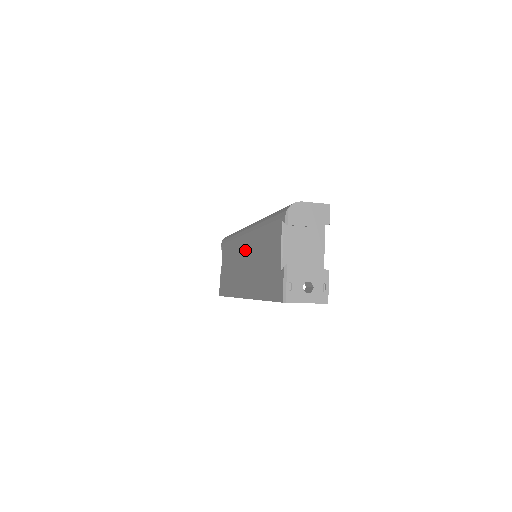
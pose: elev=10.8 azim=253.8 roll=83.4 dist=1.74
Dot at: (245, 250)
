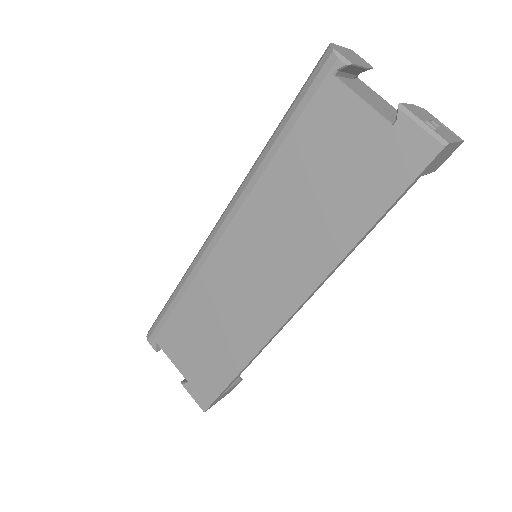
Dot at: (242, 250)
